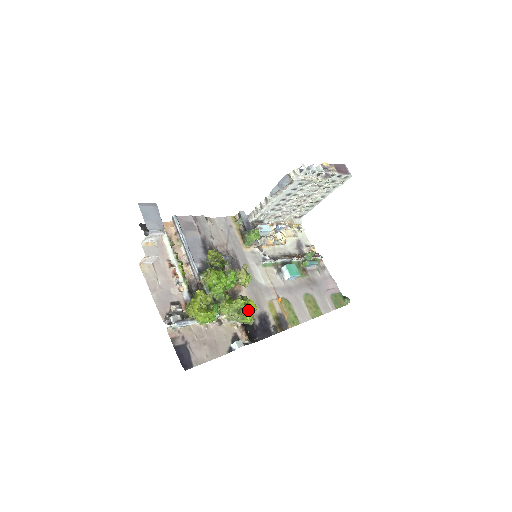
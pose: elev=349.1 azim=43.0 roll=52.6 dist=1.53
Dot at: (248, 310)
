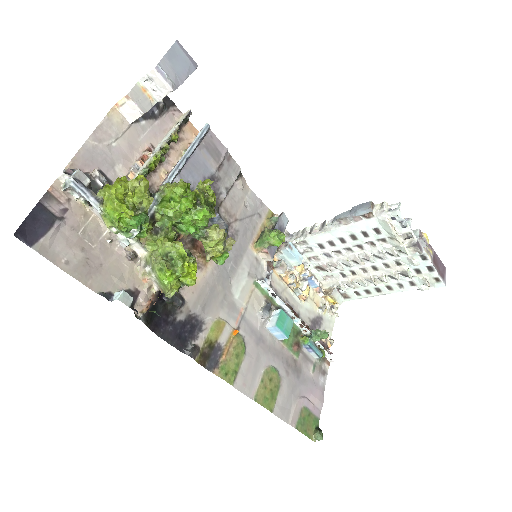
Dot at: (179, 267)
